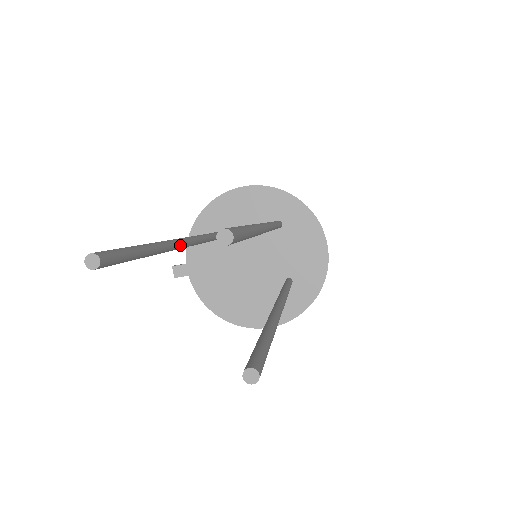
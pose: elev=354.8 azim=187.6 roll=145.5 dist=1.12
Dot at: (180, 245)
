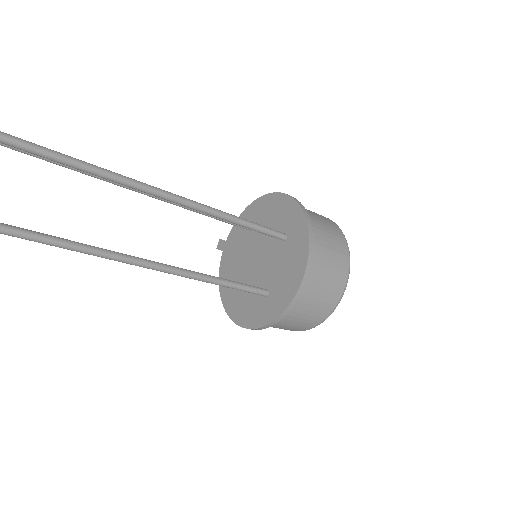
Dot at: occluded
